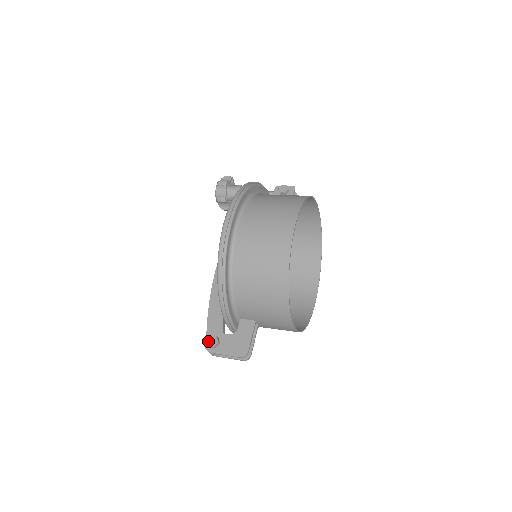
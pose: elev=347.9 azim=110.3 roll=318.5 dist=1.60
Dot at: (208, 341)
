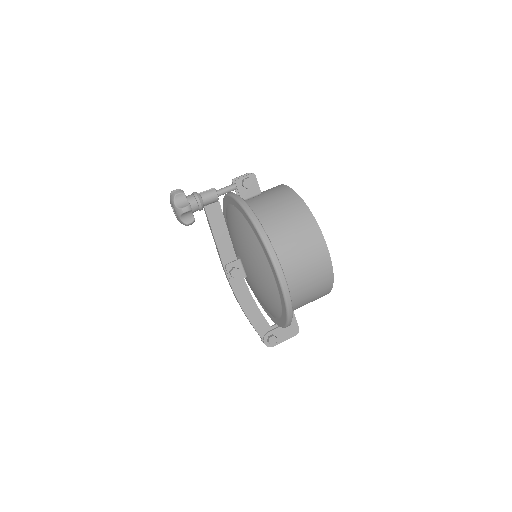
Dot at: (270, 343)
